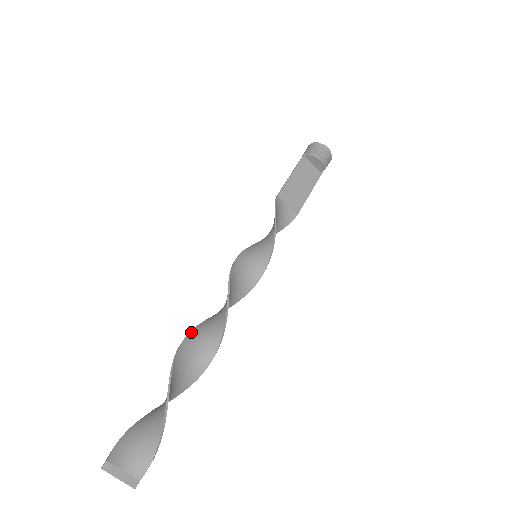
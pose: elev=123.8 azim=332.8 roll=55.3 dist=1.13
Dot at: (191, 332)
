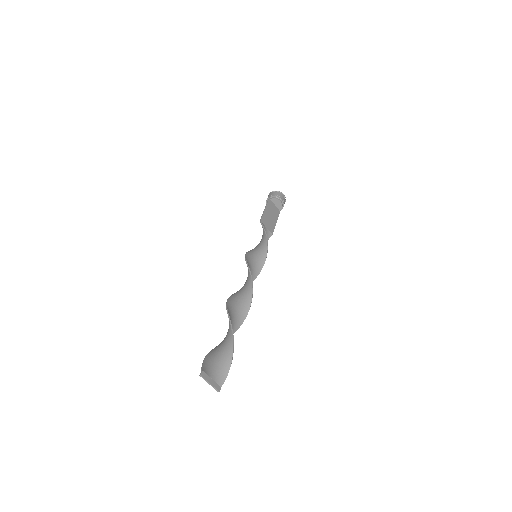
Dot at: (228, 299)
